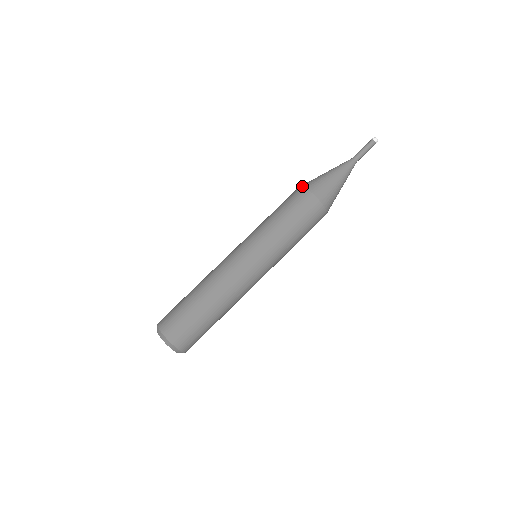
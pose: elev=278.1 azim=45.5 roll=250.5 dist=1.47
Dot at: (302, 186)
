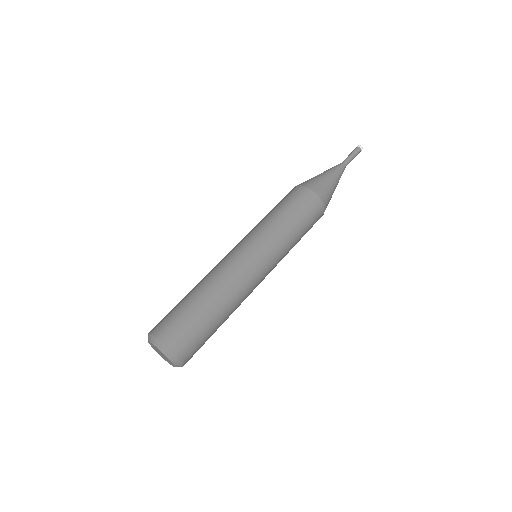
Dot at: (310, 188)
